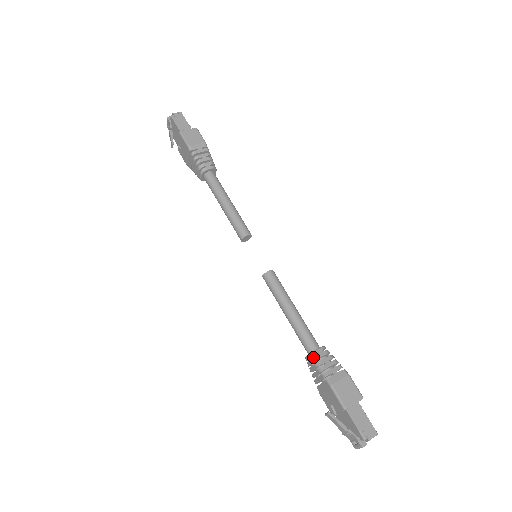
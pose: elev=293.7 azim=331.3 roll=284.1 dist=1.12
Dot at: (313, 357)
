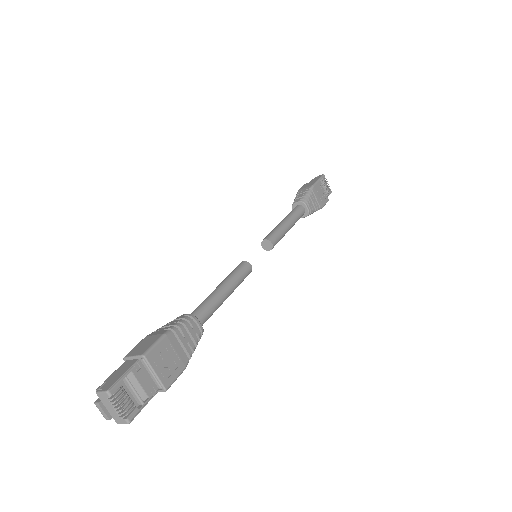
Dot at: occluded
